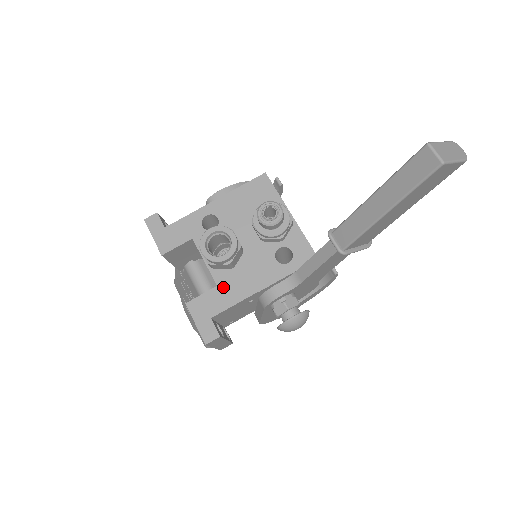
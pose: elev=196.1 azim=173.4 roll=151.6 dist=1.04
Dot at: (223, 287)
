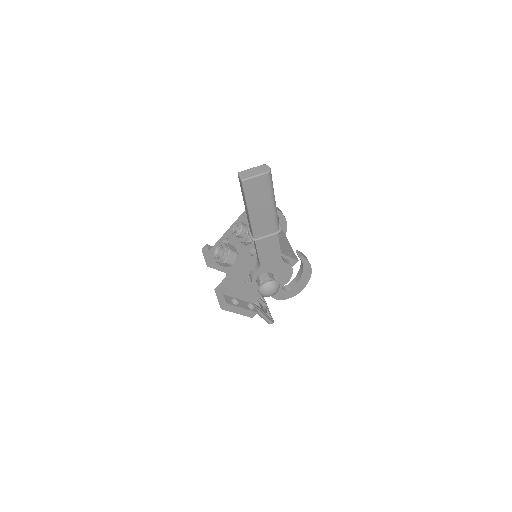
Dot at: (229, 276)
